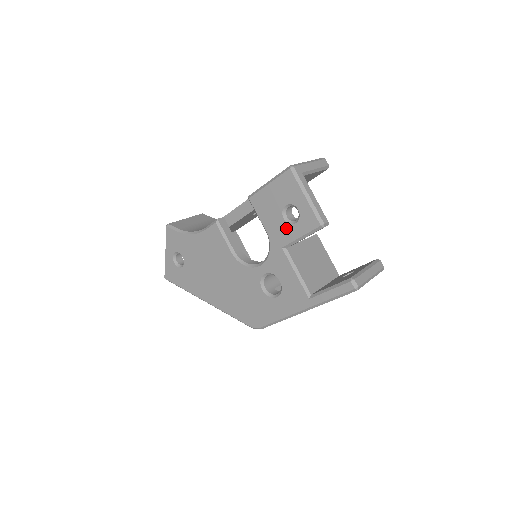
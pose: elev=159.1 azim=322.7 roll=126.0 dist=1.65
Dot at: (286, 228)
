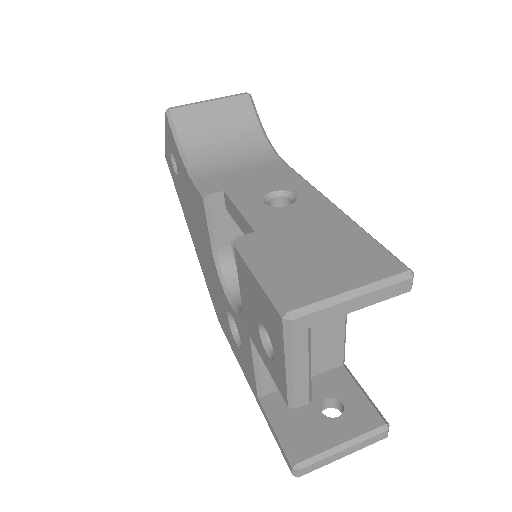
Dot at: (258, 338)
